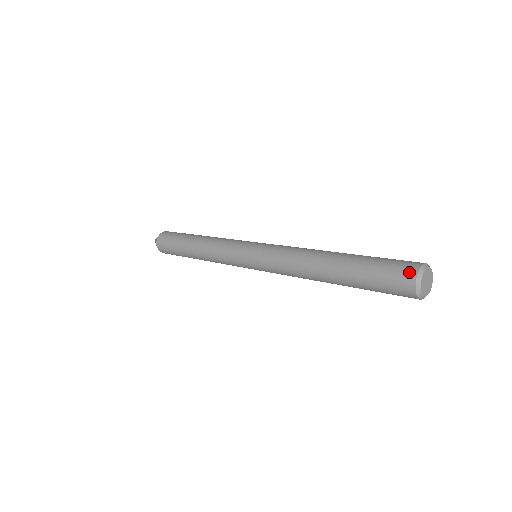
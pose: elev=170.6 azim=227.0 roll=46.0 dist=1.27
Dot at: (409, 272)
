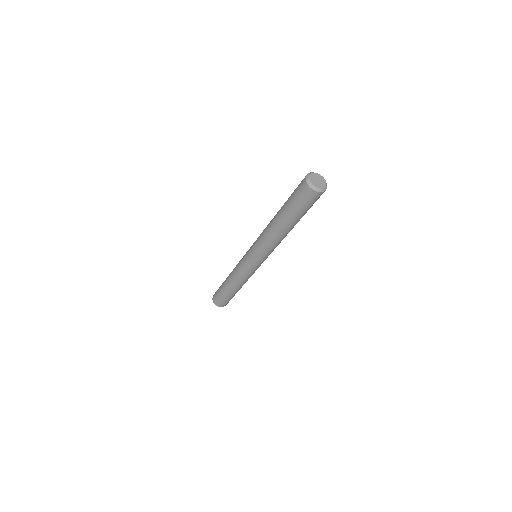
Dot at: (303, 183)
